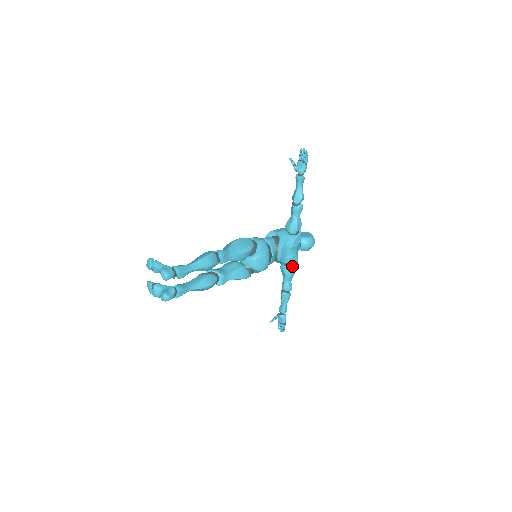
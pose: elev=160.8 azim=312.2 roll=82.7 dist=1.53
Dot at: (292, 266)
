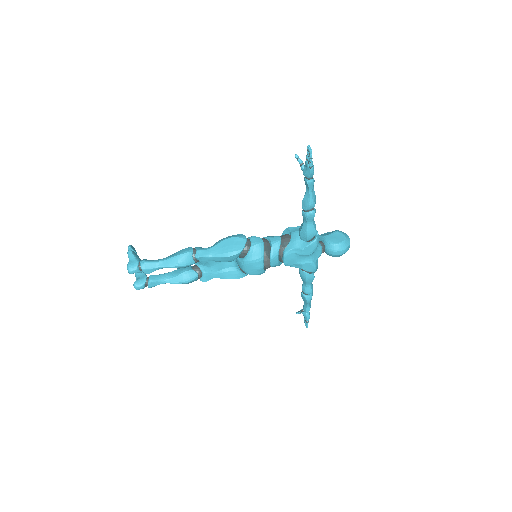
Dot at: (308, 272)
